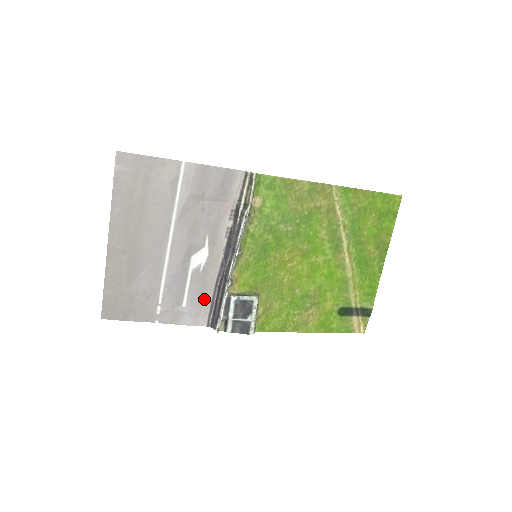
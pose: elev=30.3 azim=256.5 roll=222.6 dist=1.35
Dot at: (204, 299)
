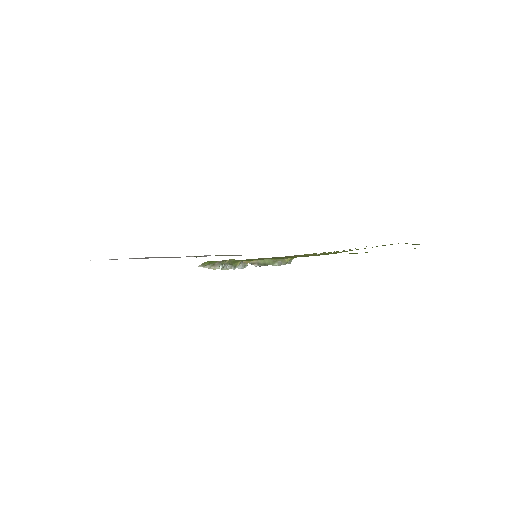
Dot at: occluded
